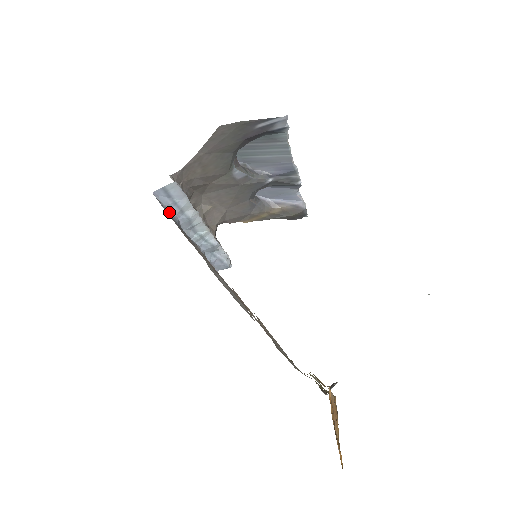
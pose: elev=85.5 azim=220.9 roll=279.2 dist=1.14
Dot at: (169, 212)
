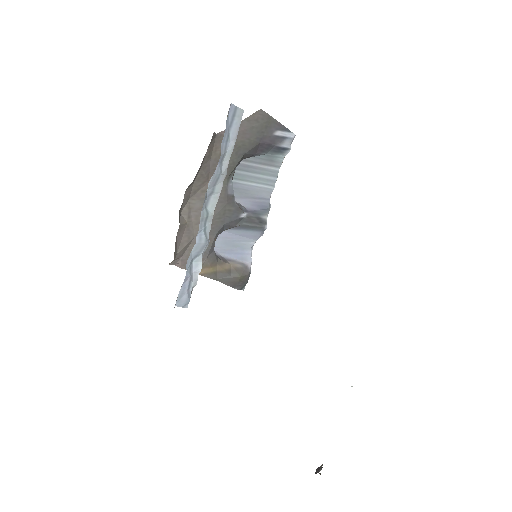
Dot at: (223, 142)
